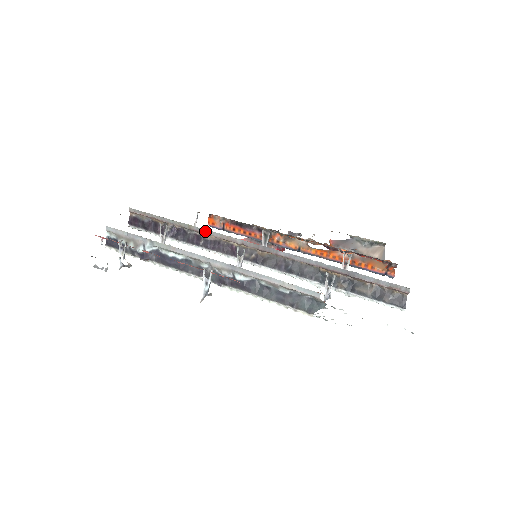
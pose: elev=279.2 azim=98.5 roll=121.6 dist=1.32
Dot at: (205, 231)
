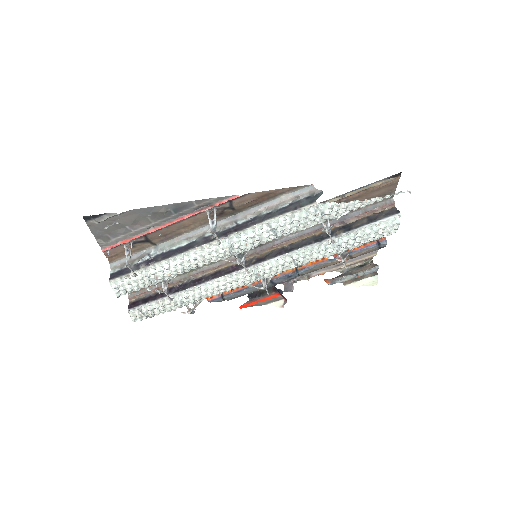
Dot at: (204, 269)
